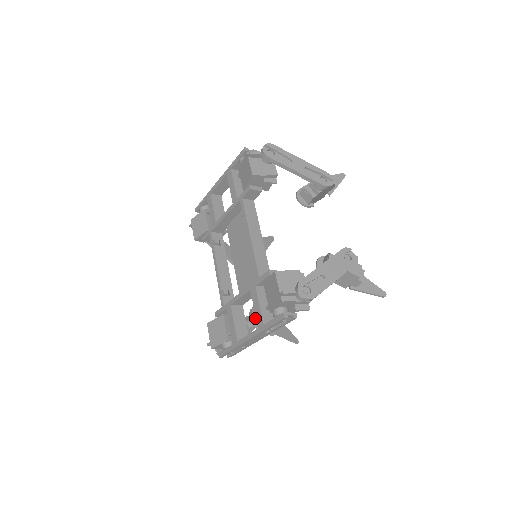
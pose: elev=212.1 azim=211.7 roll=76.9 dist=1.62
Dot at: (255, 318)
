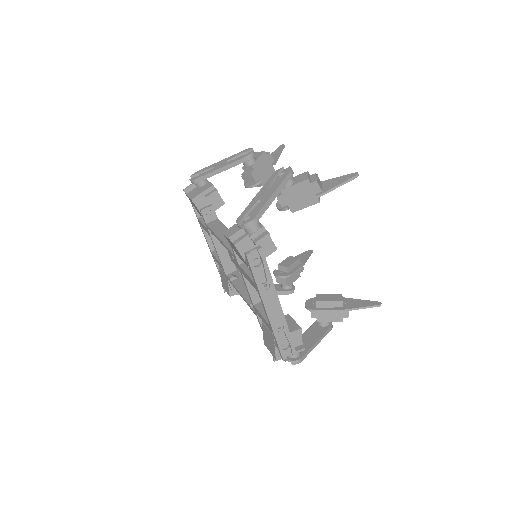
Dot at: (311, 310)
